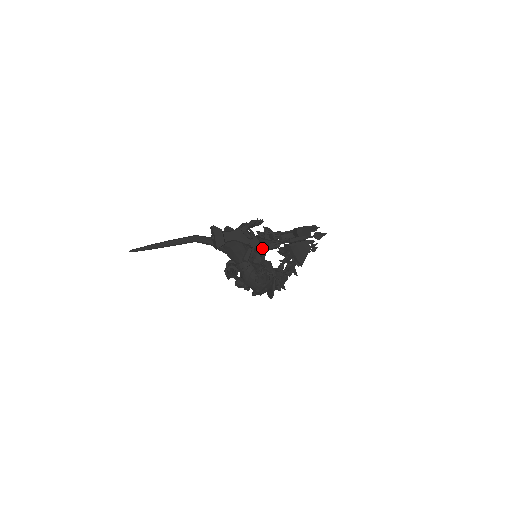
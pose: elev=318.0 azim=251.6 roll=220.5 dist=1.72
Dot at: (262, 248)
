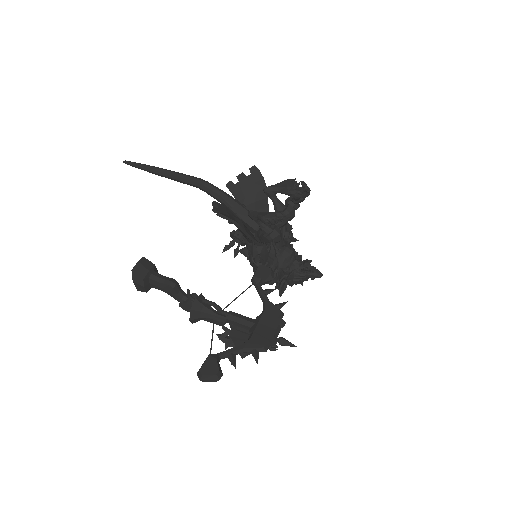
Dot at: (192, 321)
